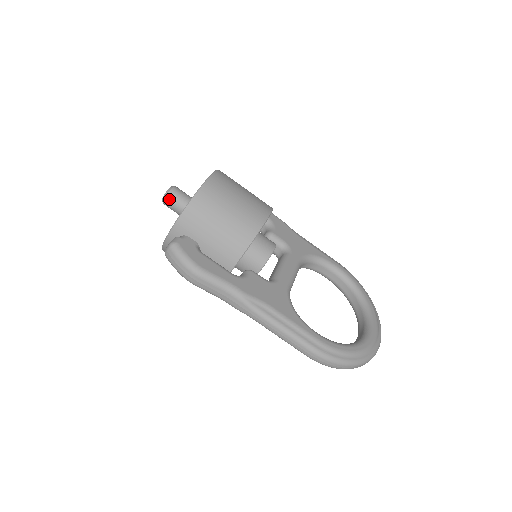
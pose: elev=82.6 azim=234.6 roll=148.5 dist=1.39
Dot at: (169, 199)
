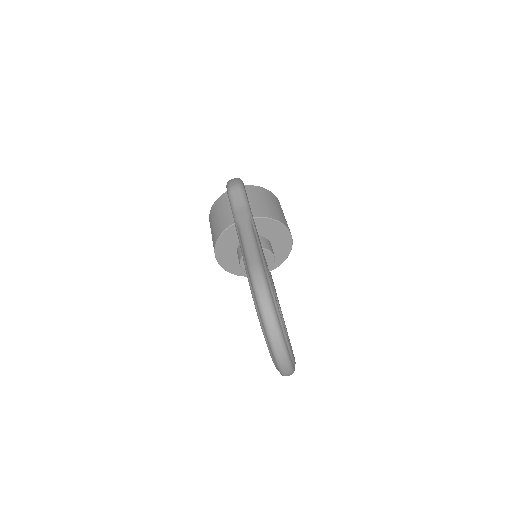
Dot at: occluded
